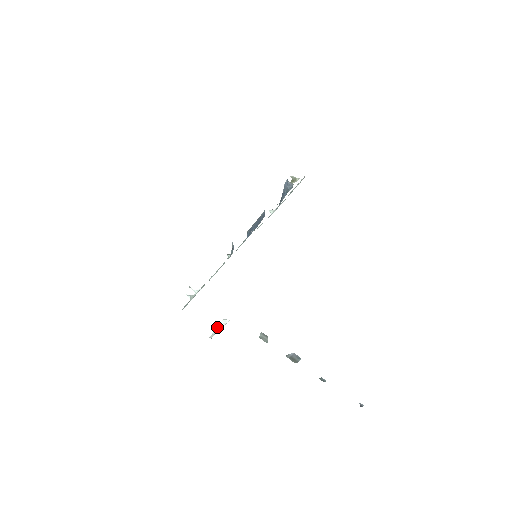
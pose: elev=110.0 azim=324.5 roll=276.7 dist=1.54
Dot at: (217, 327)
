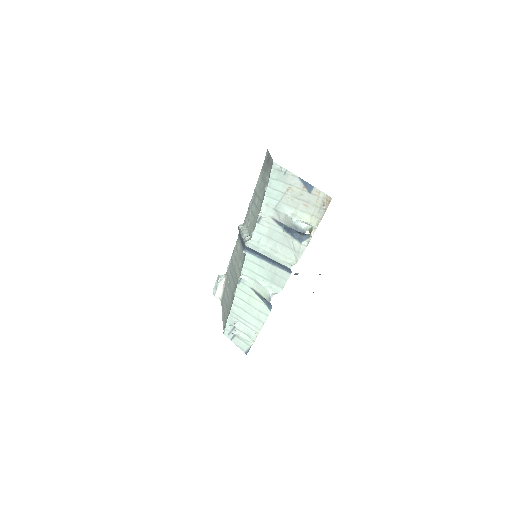
Dot at: (217, 287)
